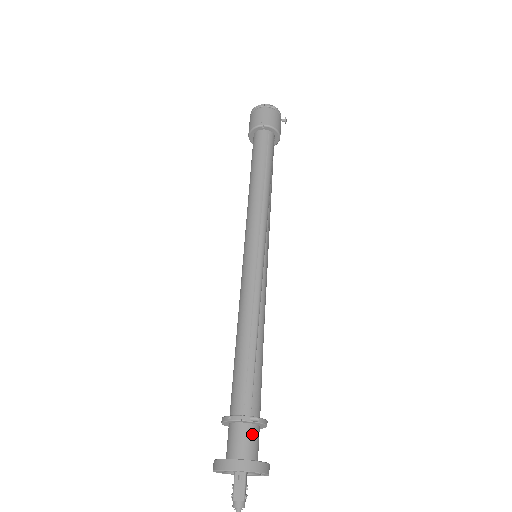
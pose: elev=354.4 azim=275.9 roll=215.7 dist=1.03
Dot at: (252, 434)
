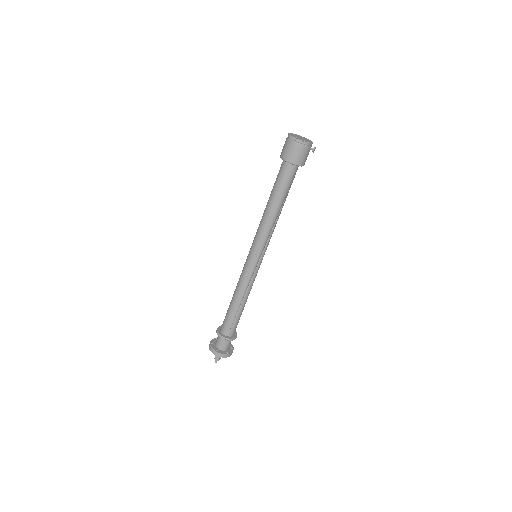
Dot at: (226, 342)
